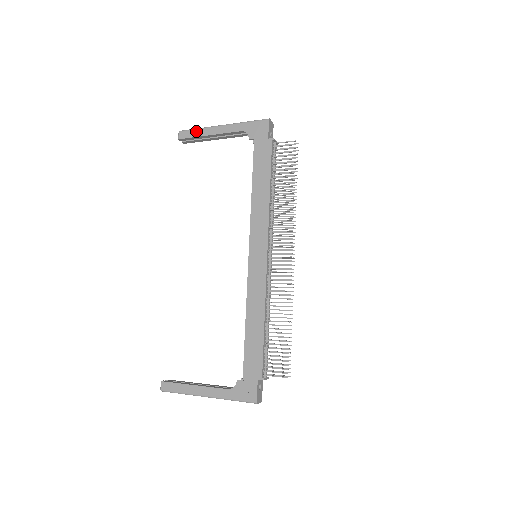
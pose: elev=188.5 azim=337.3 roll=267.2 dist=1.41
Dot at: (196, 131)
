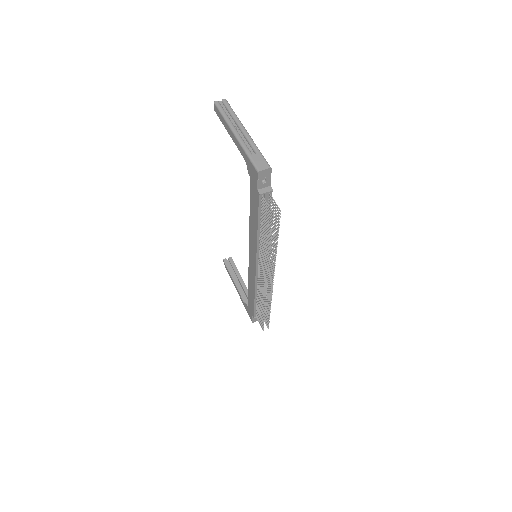
Dot at: (222, 118)
